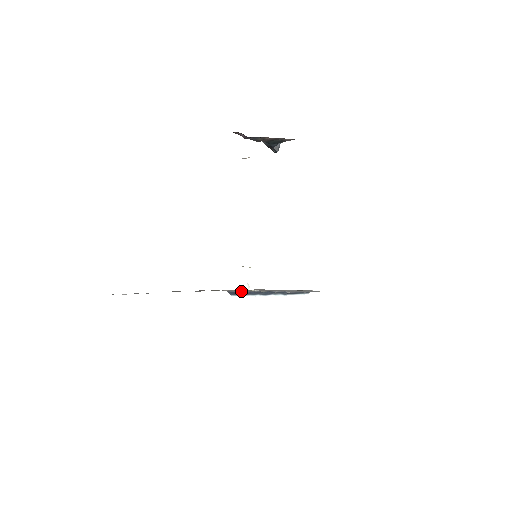
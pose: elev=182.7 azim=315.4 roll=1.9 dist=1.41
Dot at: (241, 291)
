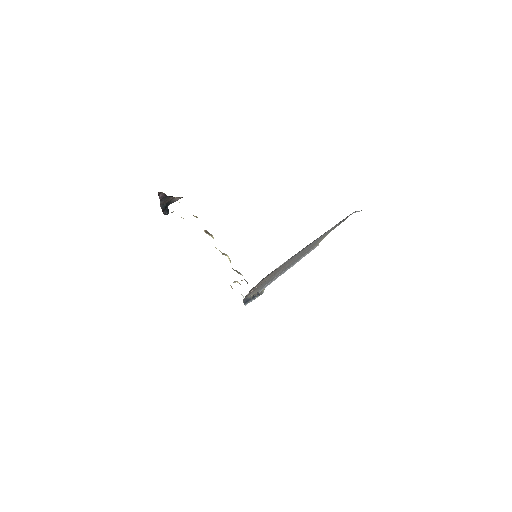
Dot at: (246, 299)
